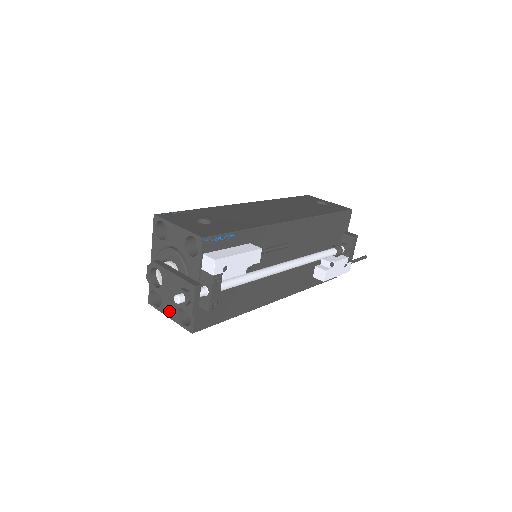
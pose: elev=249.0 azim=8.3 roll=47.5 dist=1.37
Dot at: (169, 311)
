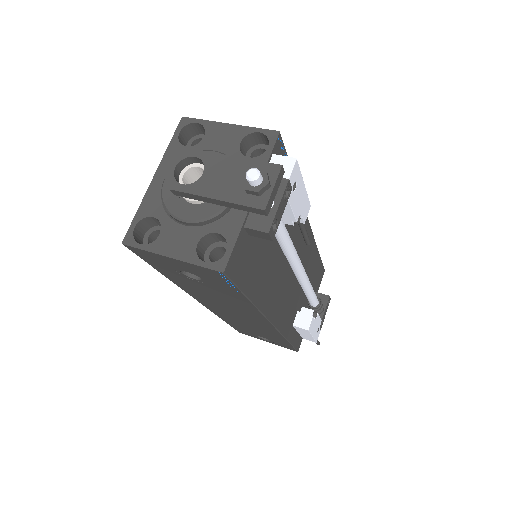
Dot at: (174, 246)
